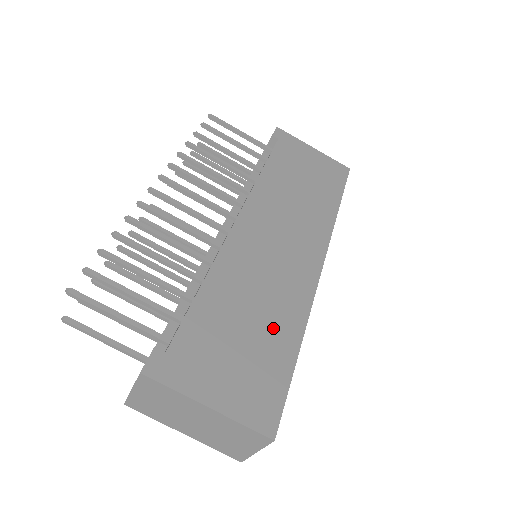
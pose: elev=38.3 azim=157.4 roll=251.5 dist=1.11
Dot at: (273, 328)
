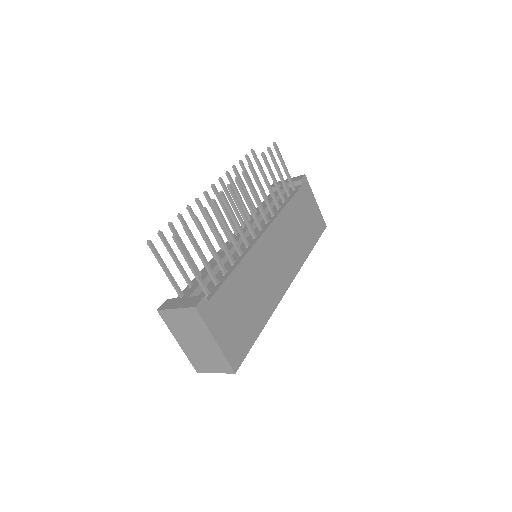
Dot at: (256, 312)
